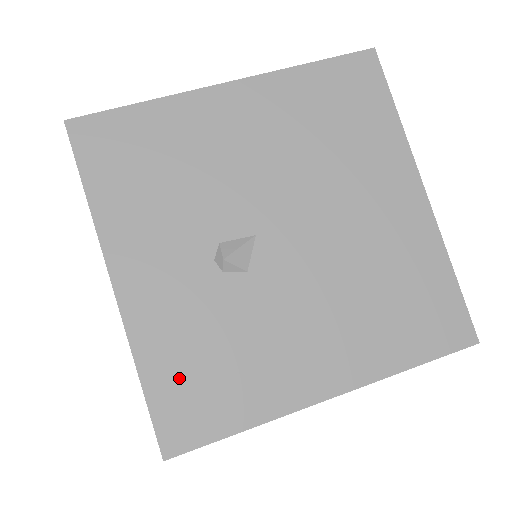
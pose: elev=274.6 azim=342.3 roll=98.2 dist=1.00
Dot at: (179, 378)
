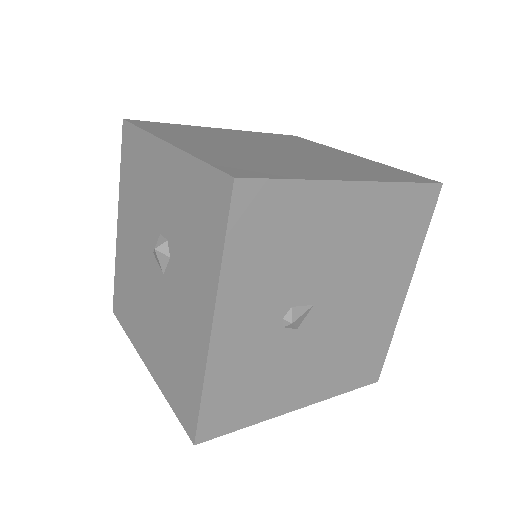
Dot at: (226, 395)
